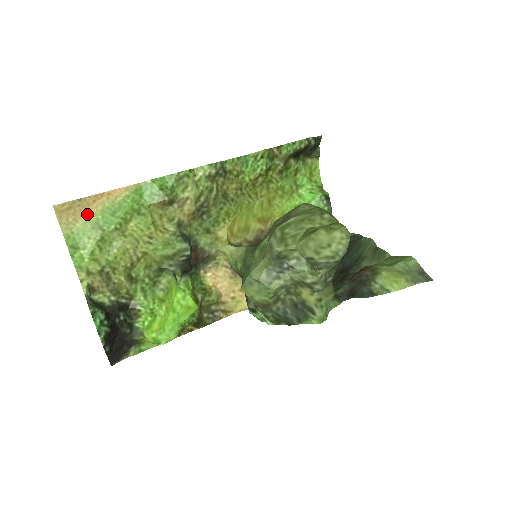
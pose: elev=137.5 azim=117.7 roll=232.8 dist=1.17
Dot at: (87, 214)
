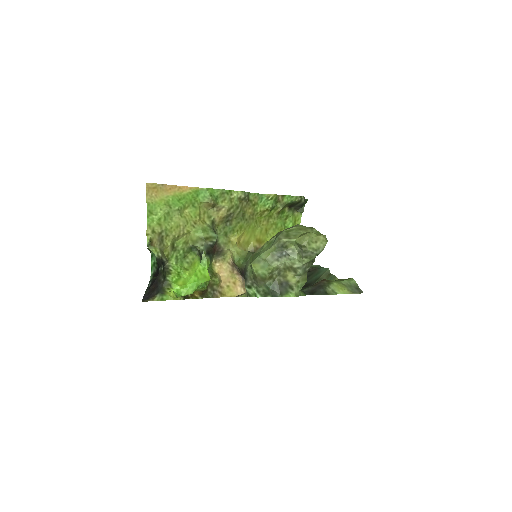
Dot at: (164, 195)
